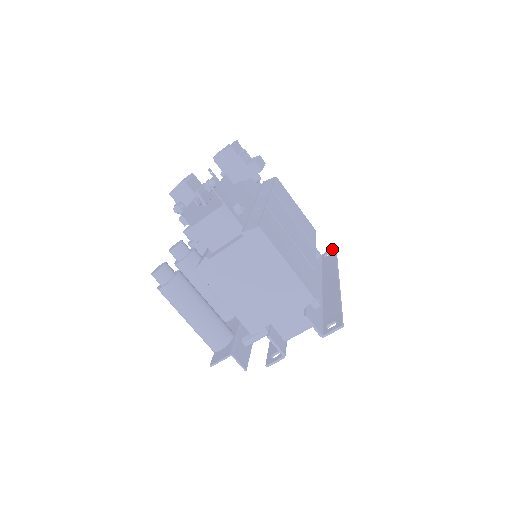
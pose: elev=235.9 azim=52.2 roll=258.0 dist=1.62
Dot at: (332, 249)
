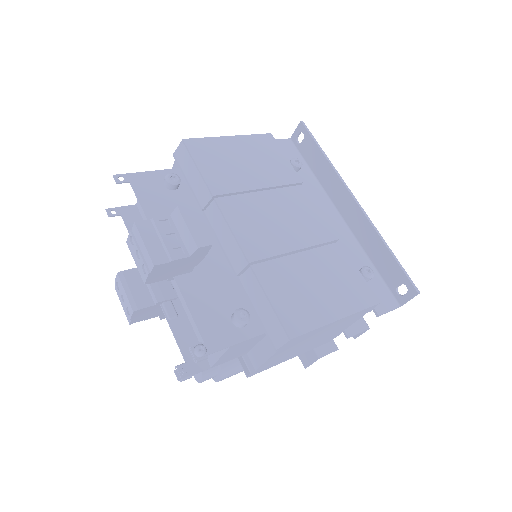
Dot at: (300, 128)
